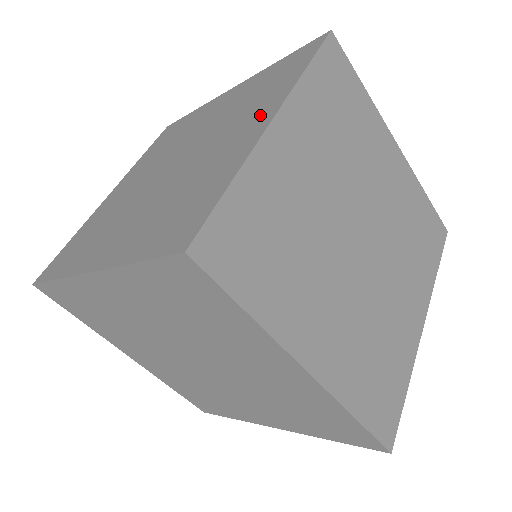
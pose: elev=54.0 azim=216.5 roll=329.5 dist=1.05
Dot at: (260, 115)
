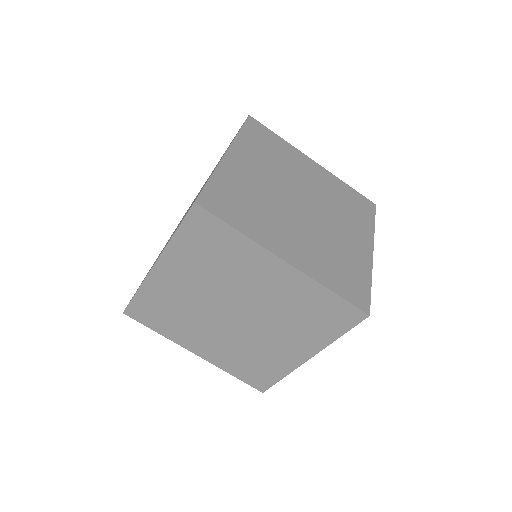
Dot at: occluded
